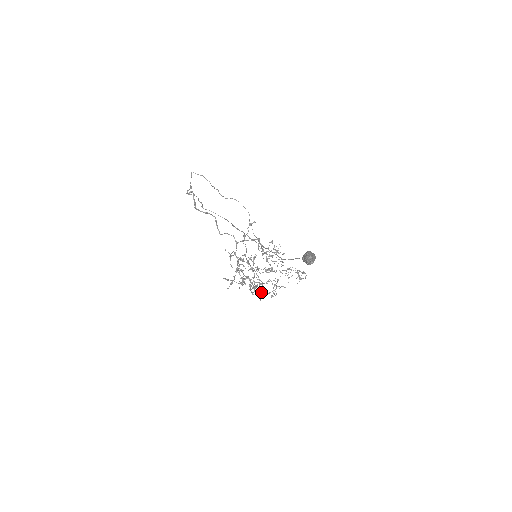
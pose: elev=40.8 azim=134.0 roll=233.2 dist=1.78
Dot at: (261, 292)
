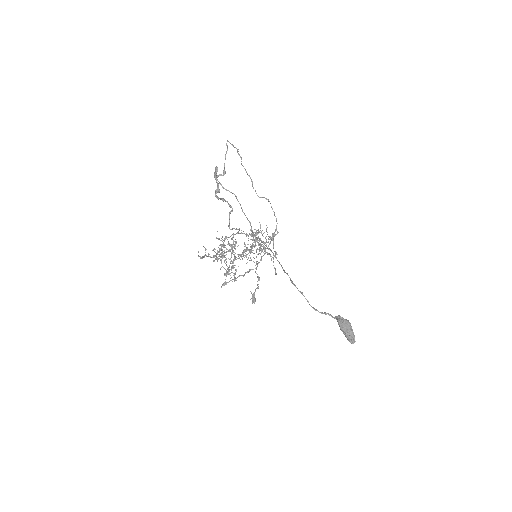
Dot at: occluded
